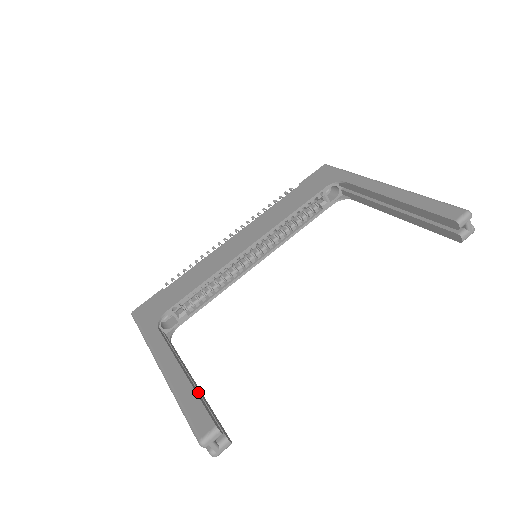
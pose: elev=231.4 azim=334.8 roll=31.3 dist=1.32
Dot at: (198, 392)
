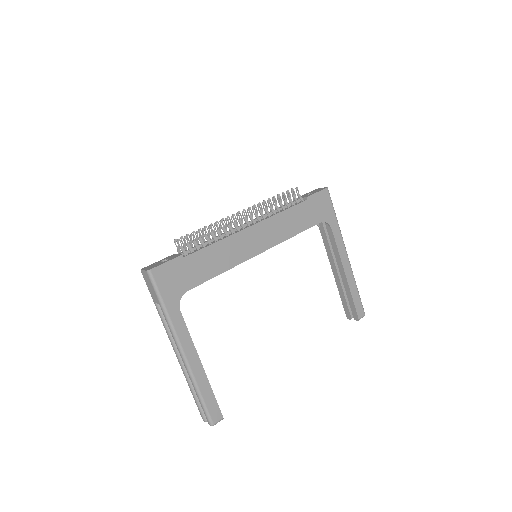
Dot at: occluded
